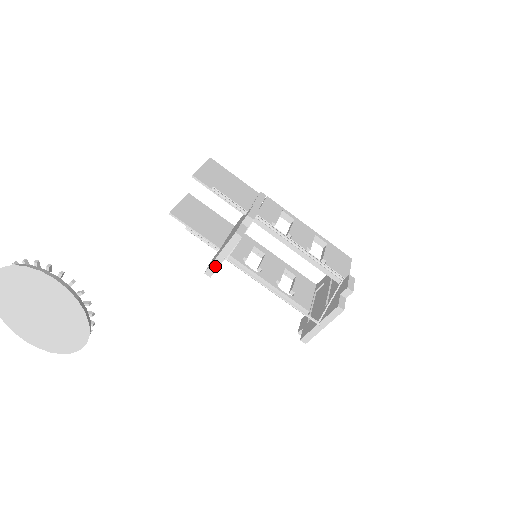
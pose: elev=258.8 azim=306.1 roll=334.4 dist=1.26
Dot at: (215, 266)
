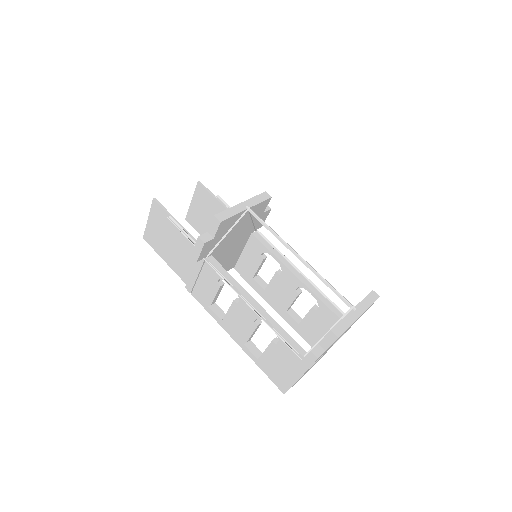
Dot at: (232, 212)
